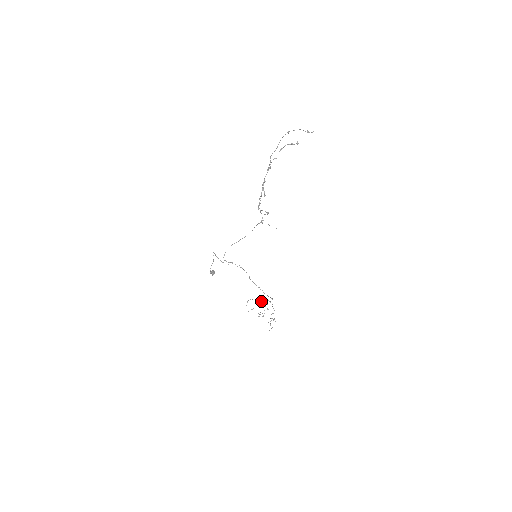
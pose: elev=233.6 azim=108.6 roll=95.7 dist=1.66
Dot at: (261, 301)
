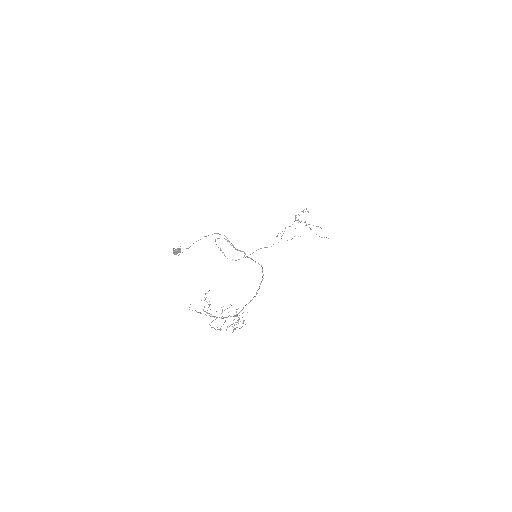
Dot at: (215, 316)
